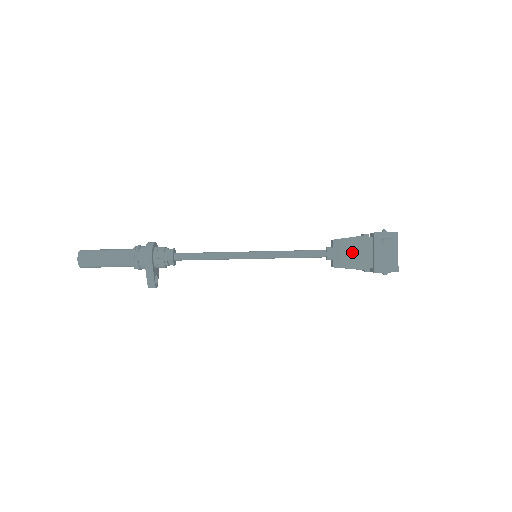
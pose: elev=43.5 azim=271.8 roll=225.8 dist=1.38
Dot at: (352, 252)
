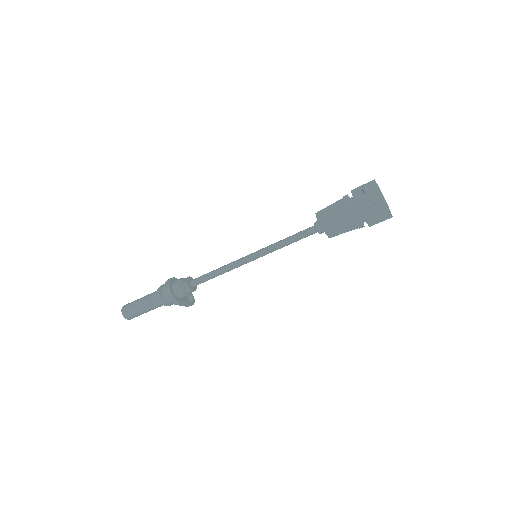
Dot at: (341, 223)
